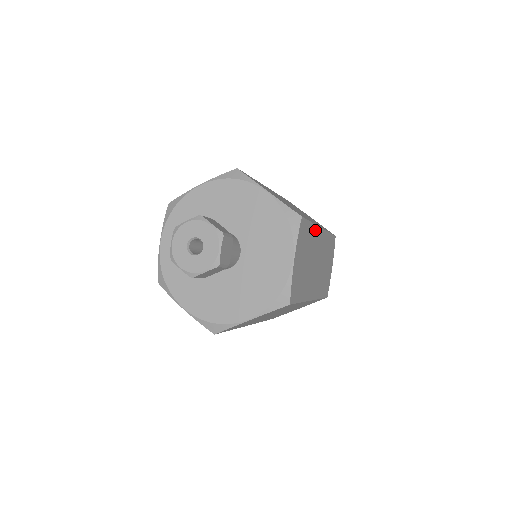
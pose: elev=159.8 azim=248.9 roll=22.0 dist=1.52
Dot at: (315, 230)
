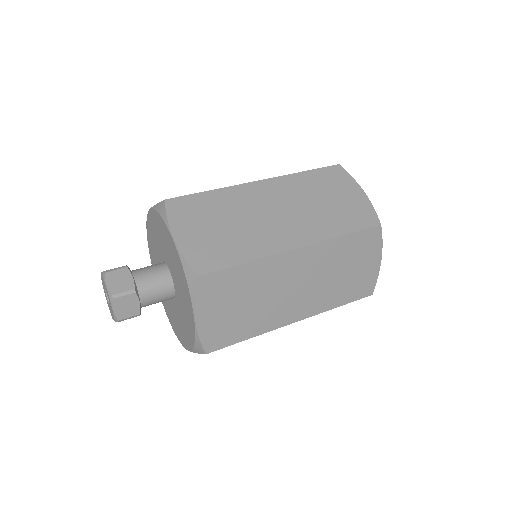
Dot at: (233, 191)
